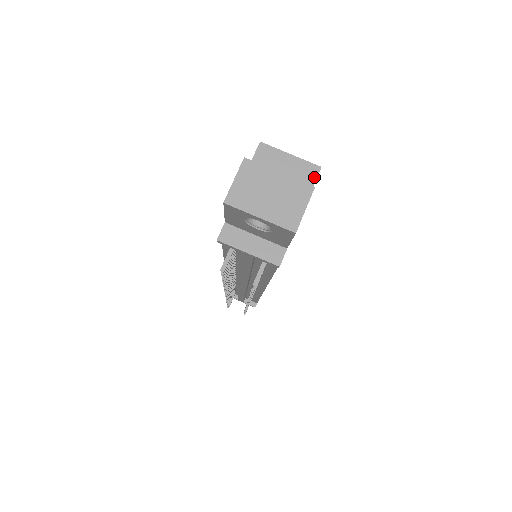
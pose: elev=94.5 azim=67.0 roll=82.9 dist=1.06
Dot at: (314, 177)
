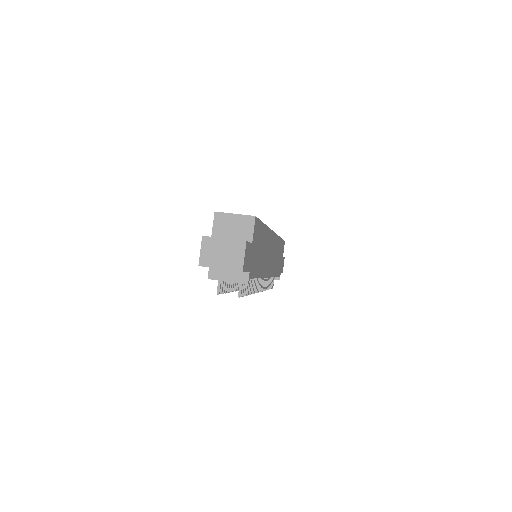
Dot at: (253, 224)
